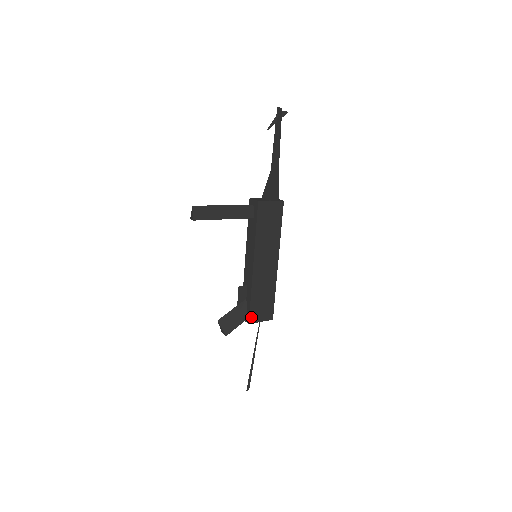
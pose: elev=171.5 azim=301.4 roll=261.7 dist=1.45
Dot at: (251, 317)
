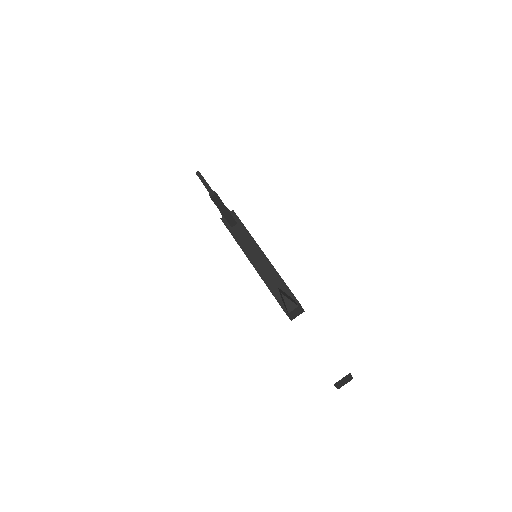
Dot at: (295, 298)
